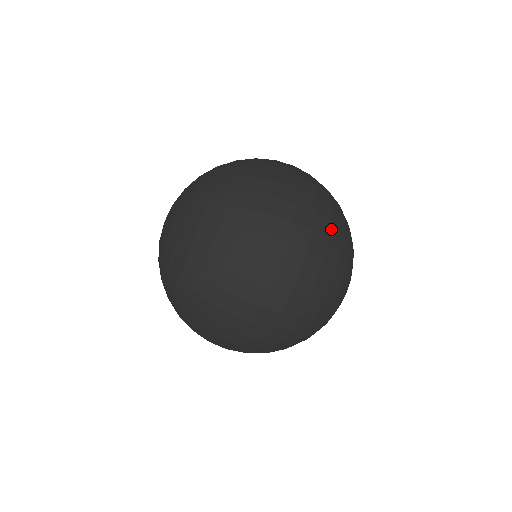
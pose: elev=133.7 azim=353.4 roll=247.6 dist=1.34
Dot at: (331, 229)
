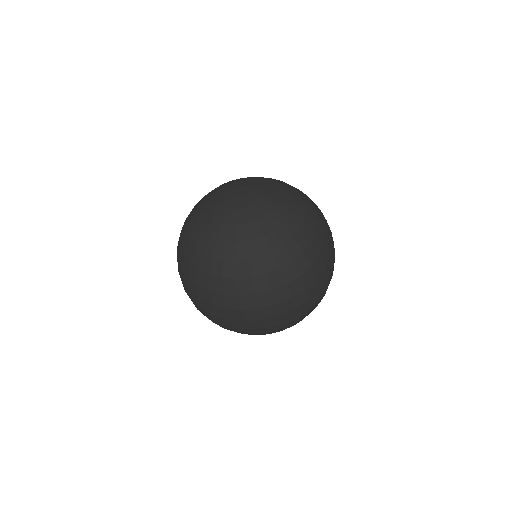
Dot at: occluded
